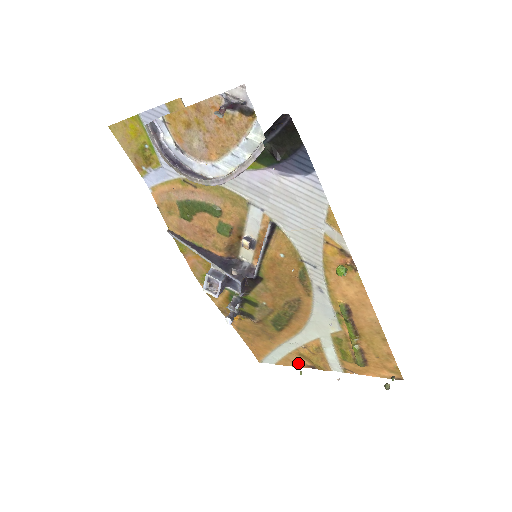
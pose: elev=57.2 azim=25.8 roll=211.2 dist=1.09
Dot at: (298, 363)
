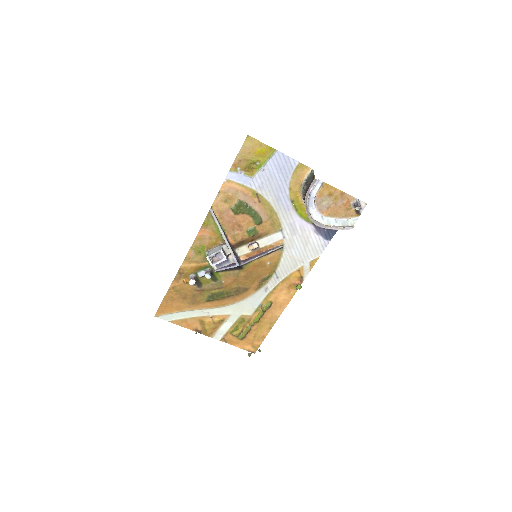
Dot at: (191, 326)
